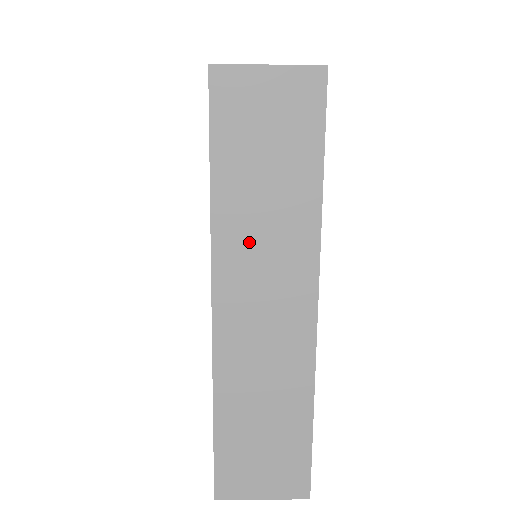
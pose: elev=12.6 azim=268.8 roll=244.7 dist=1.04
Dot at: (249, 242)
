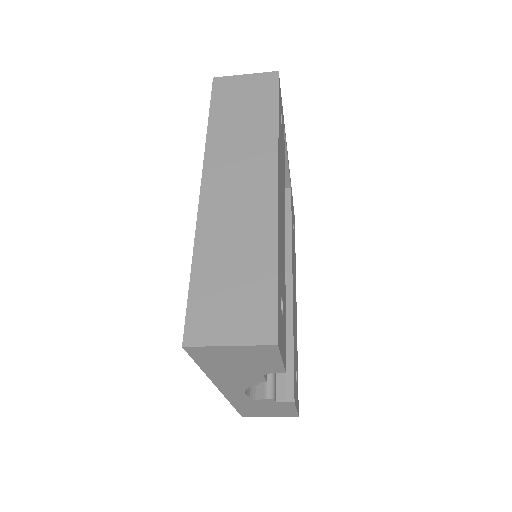
Dot at: (230, 149)
